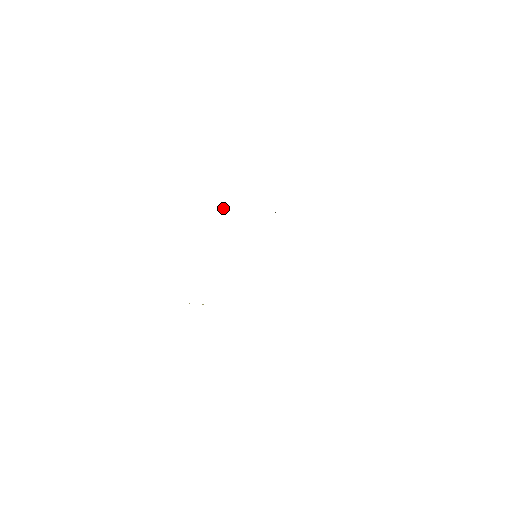
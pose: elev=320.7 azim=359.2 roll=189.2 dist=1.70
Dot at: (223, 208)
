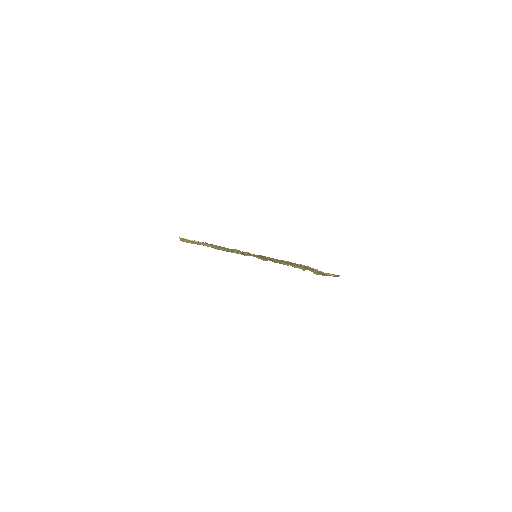
Dot at: occluded
